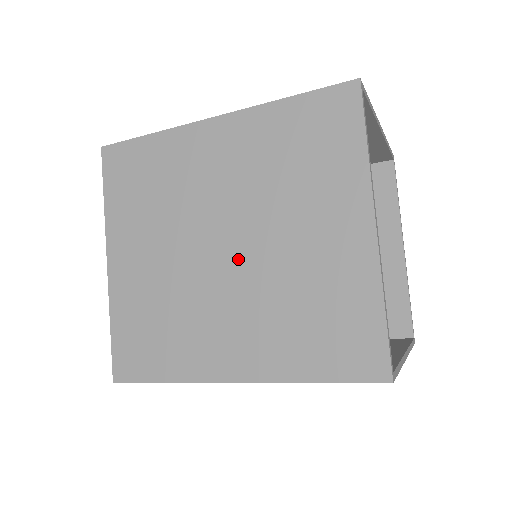
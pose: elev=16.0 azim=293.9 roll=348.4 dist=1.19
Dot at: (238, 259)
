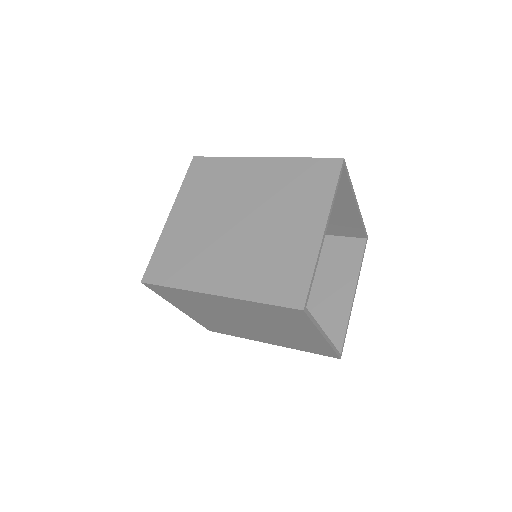
Dot at: (245, 230)
